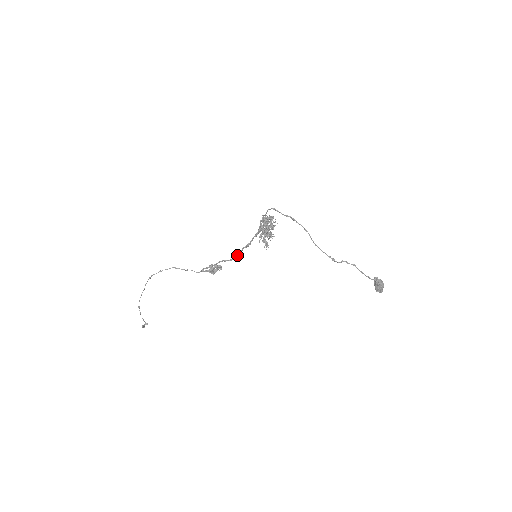
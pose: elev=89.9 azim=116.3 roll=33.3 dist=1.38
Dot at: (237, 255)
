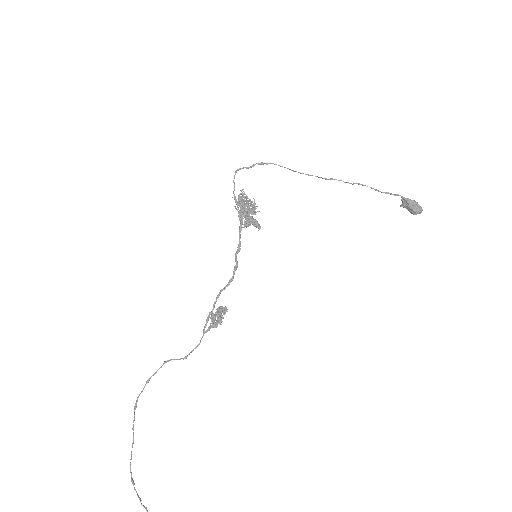
Dot at: (234, 269)
